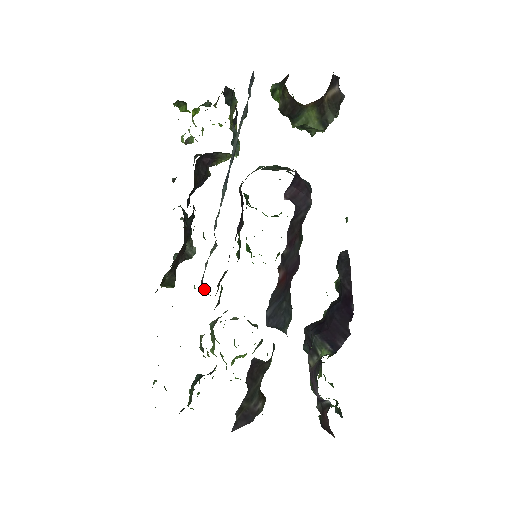
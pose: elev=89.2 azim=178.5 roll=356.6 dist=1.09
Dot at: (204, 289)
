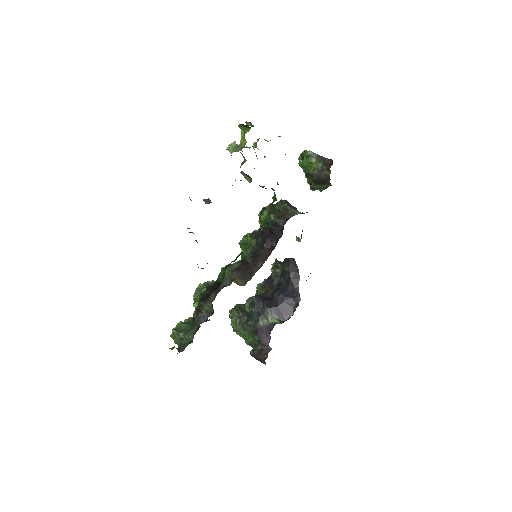
Dot at: occluded
